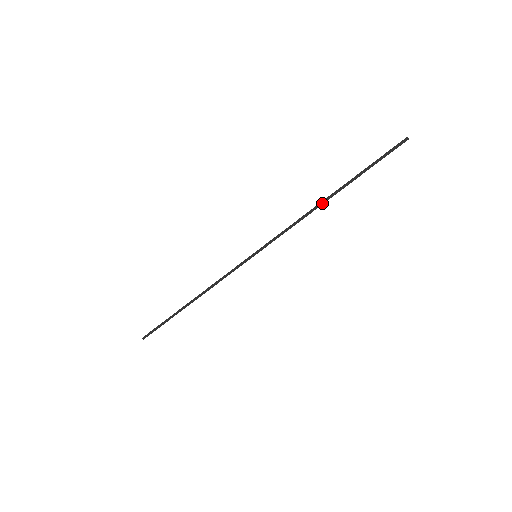
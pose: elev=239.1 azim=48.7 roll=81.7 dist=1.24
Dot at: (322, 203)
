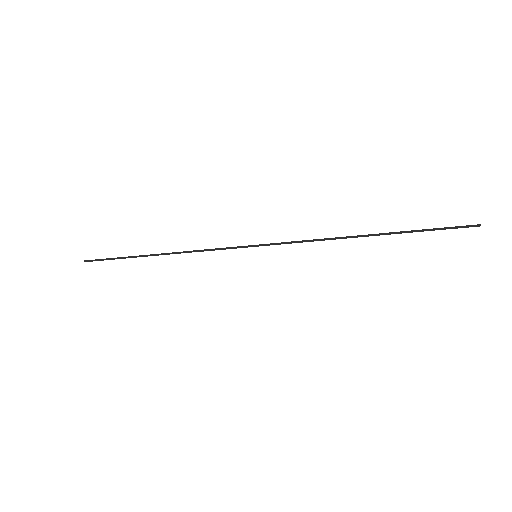
Dot at: (354, 237)
